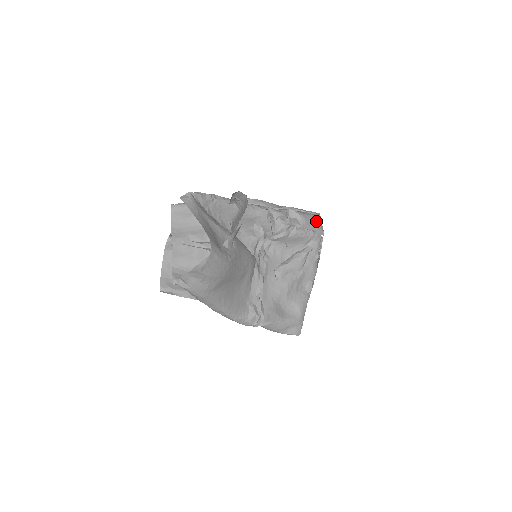
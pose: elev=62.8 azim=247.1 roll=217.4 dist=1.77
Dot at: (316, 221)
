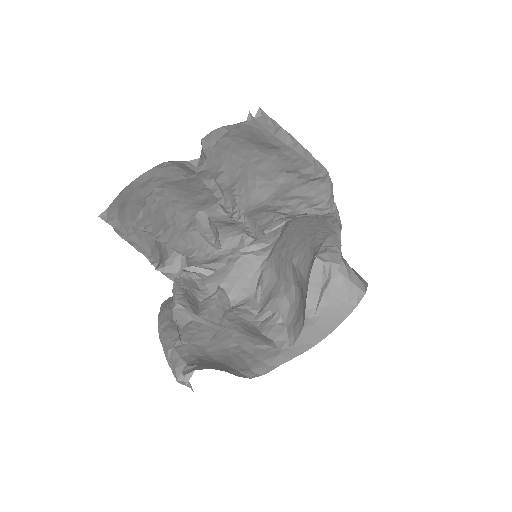
Dot at: occluded
